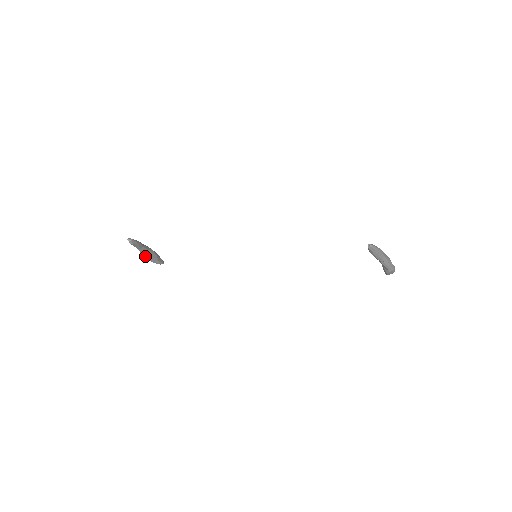
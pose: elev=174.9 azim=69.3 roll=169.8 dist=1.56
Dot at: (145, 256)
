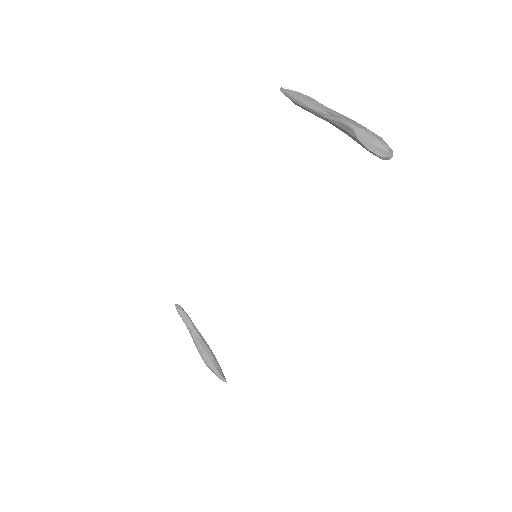
Dot at: (197, 348)
